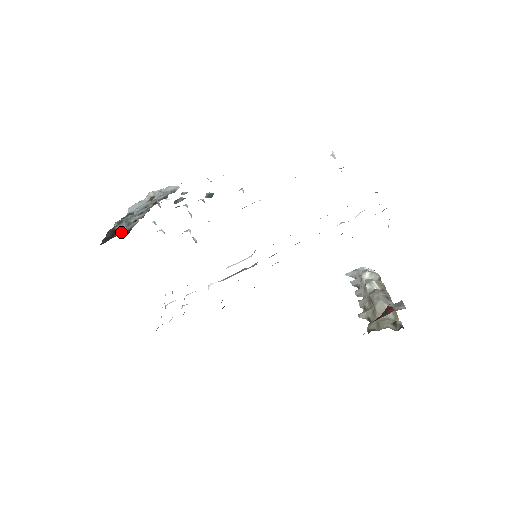
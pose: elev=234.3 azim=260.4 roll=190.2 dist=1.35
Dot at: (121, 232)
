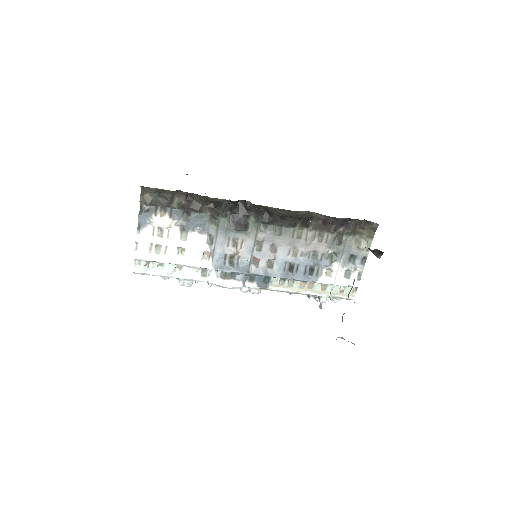
Dot at: occluded
